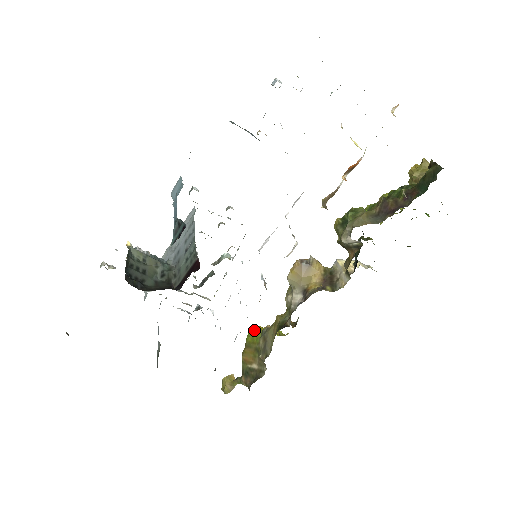
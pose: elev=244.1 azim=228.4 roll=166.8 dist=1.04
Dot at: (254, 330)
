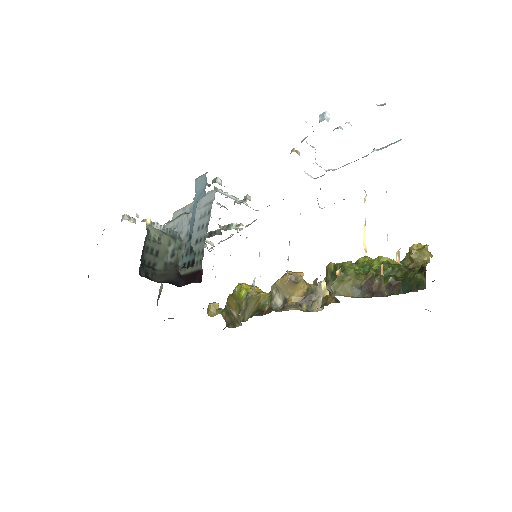
Dot at: (242, 289)
